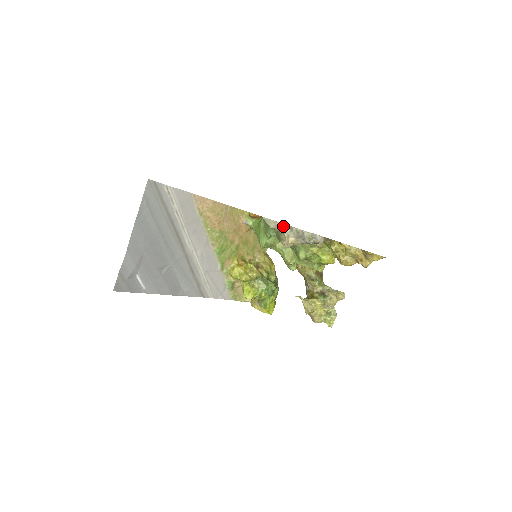
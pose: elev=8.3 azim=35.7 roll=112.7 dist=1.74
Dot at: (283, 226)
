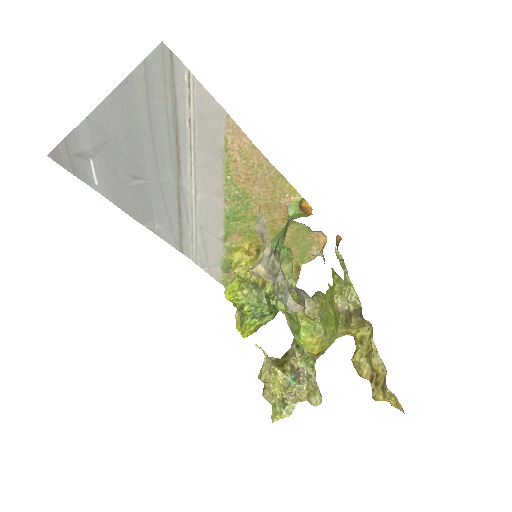
Dot at: (267, 240)
